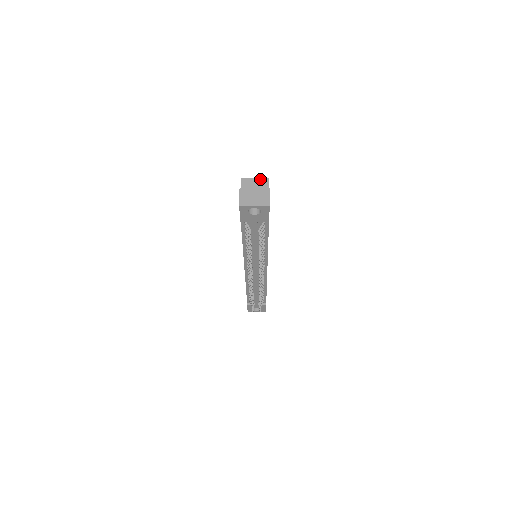
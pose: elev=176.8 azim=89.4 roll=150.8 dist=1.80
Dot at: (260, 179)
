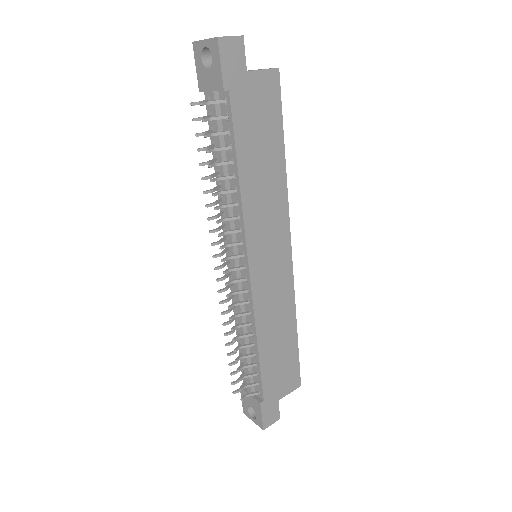
Dot at: occluded
